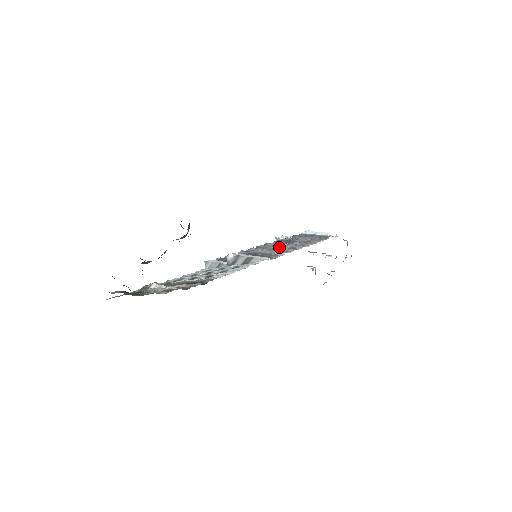
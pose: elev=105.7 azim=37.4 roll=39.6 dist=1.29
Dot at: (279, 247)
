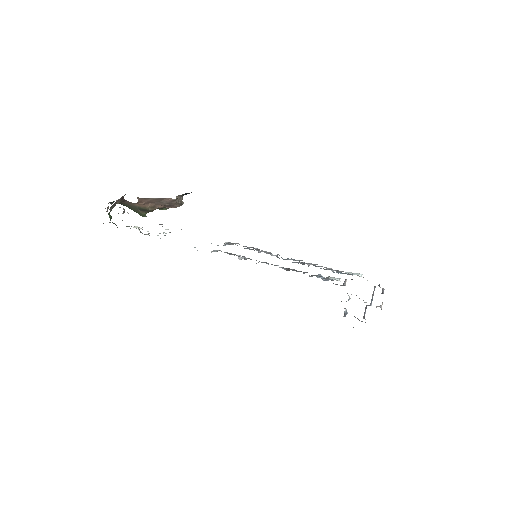
Dot at: occluded
